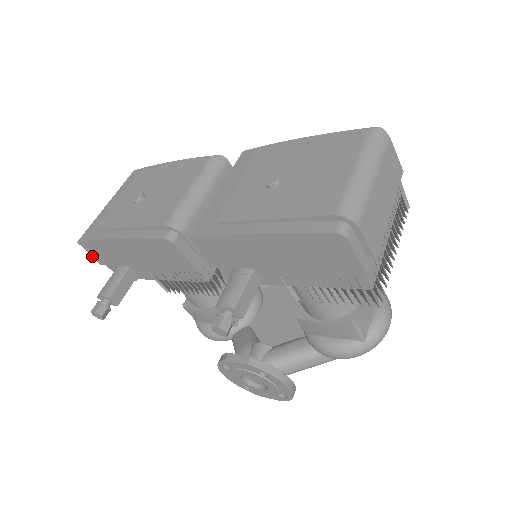
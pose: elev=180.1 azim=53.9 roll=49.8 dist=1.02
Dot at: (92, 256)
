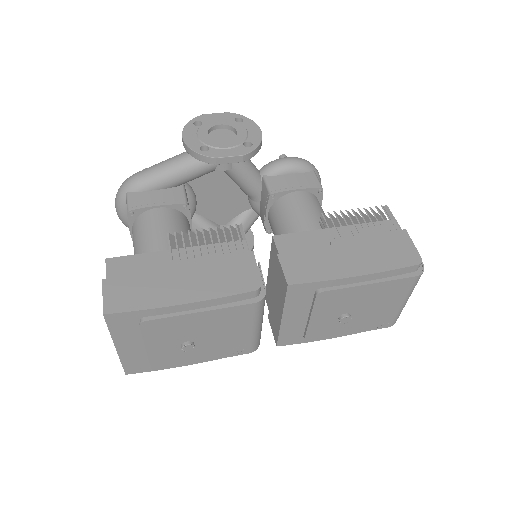
Dot at: occluded
